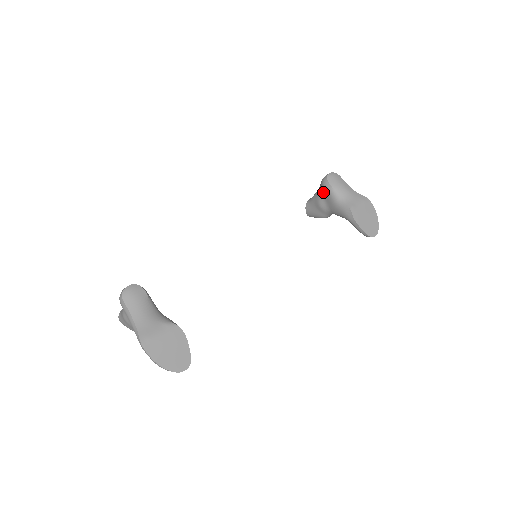
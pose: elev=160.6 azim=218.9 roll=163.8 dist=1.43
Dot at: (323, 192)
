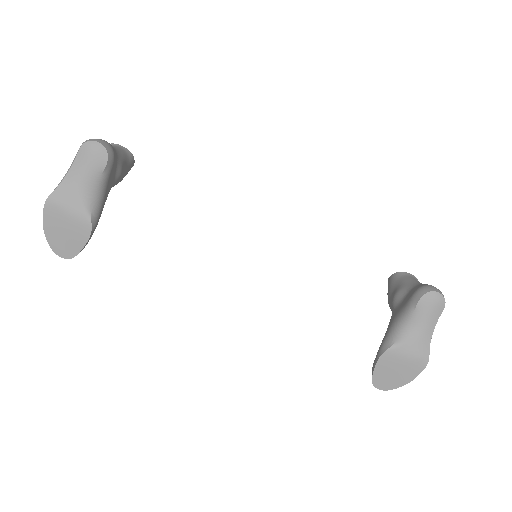
Dot at: (410, 294)
